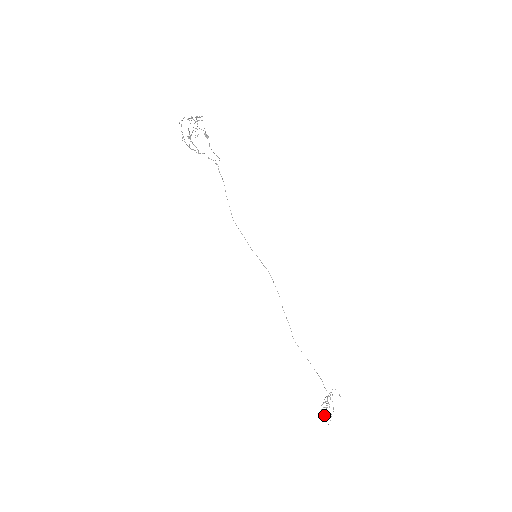
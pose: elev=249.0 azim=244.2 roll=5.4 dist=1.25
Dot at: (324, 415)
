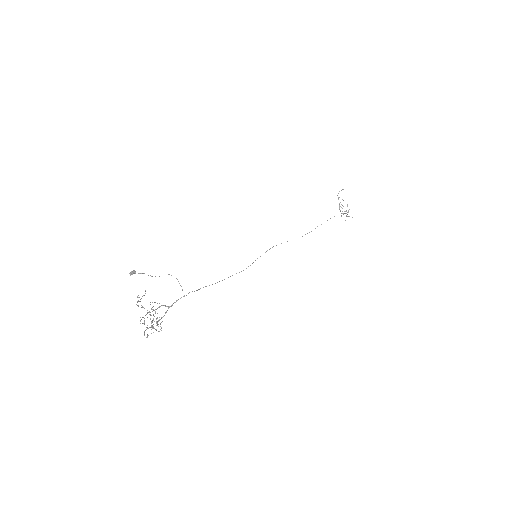
Dot at: occluded
